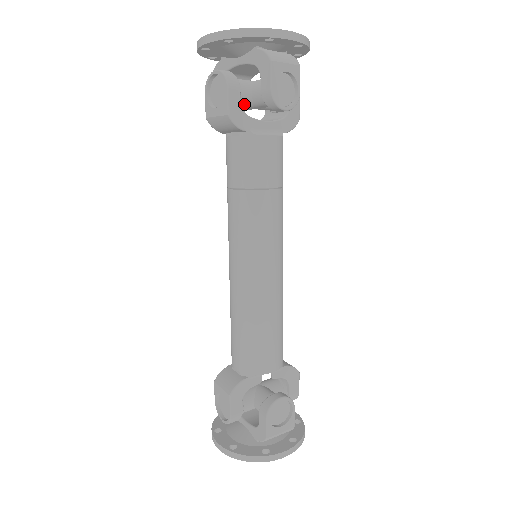
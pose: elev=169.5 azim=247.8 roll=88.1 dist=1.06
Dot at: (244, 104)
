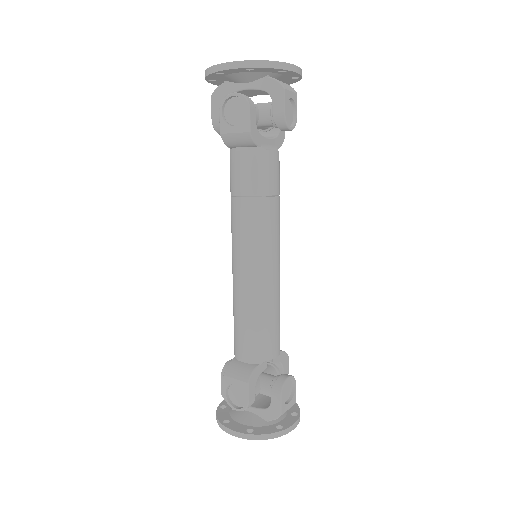
Dot at: occluded
